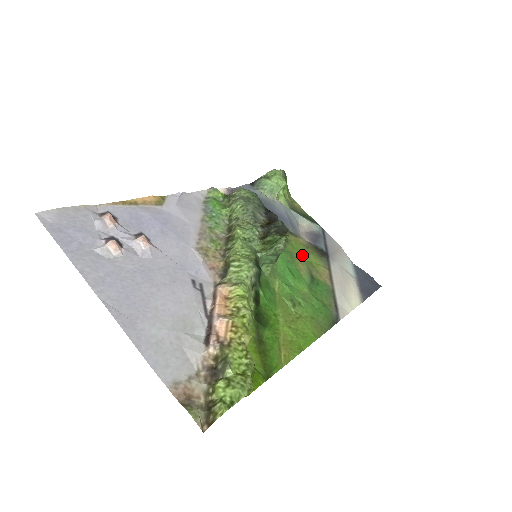
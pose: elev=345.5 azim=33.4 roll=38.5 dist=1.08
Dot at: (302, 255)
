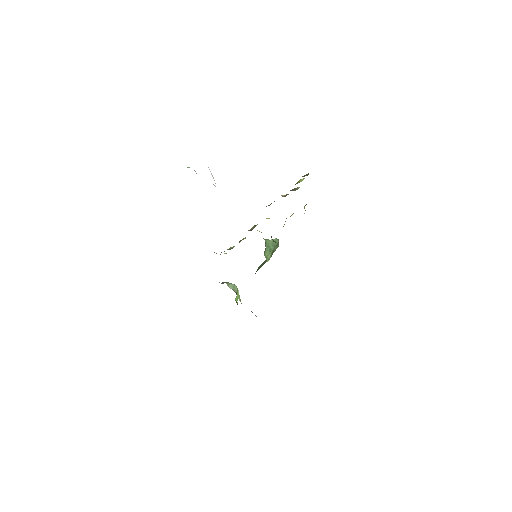
Dot at: occluded
